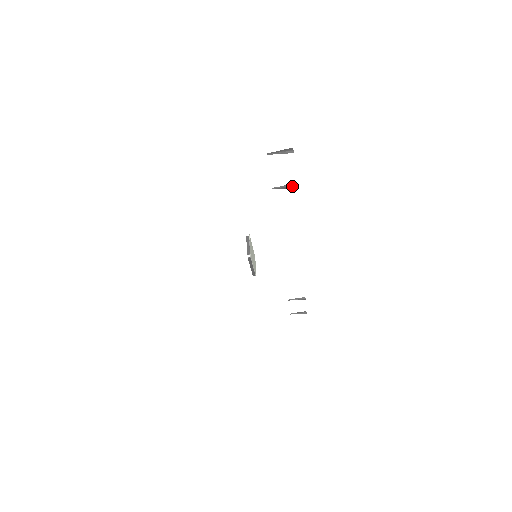
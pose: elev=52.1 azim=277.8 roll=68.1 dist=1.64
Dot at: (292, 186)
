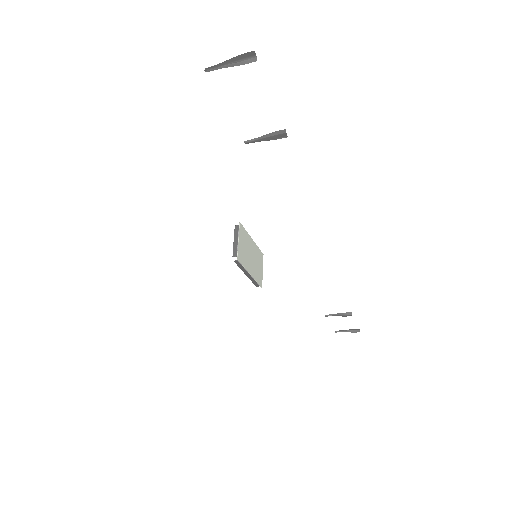
Dot at: (279, 135)
